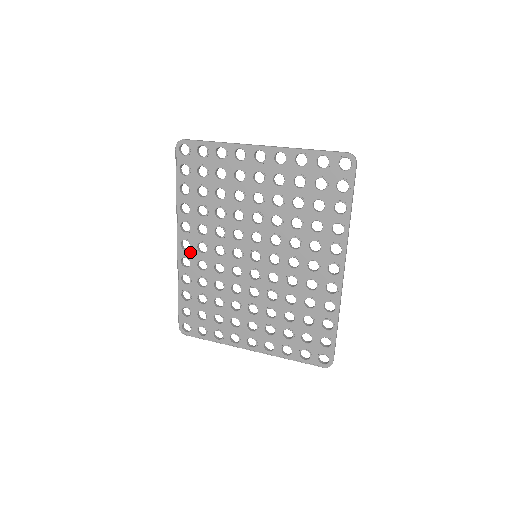
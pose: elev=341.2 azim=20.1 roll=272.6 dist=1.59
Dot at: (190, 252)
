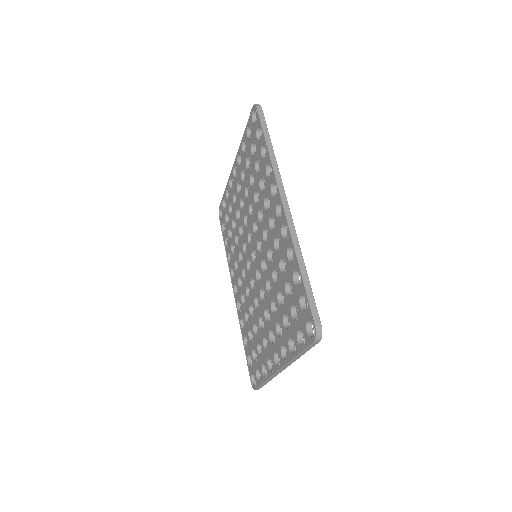
Dot at: (238, 293)
